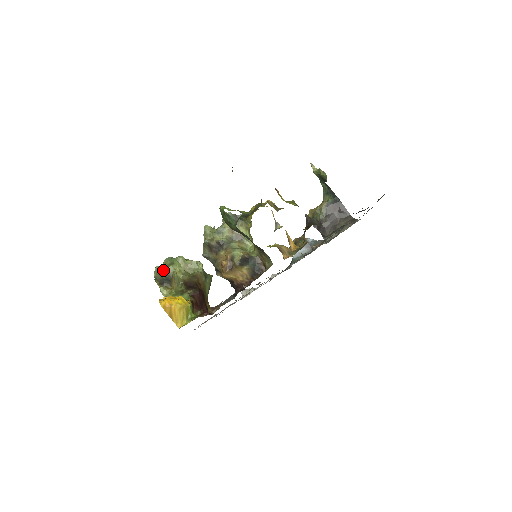
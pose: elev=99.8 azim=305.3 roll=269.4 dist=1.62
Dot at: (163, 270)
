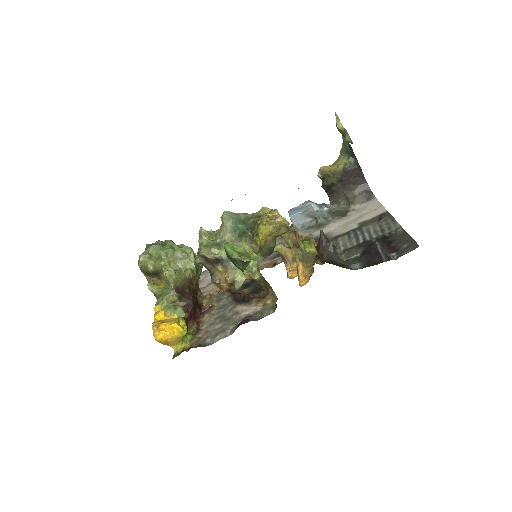
Dot at: (150, 266)
